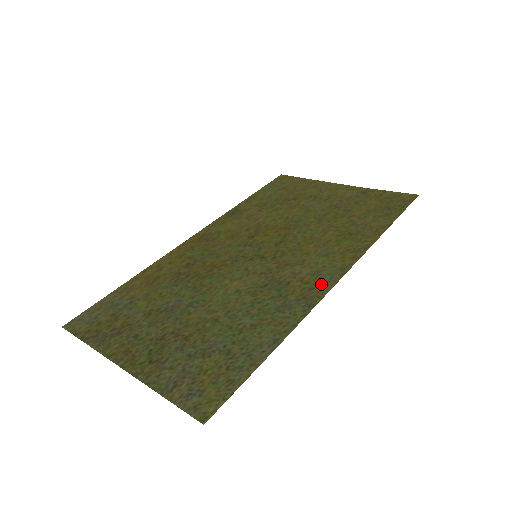
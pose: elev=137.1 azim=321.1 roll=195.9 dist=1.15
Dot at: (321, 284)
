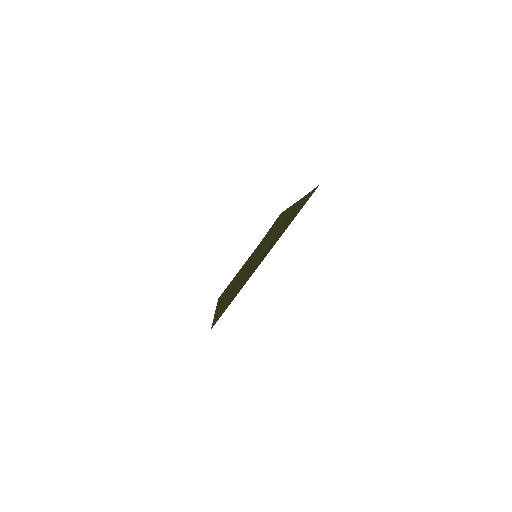
Dot at: occluded
